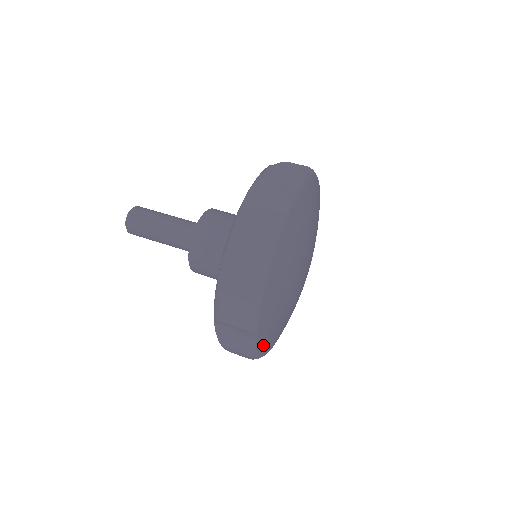
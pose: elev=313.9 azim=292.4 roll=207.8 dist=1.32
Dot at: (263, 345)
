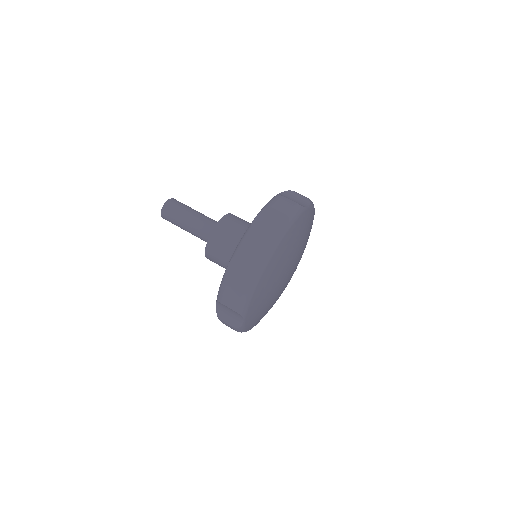
Dot at: (255, 297)
